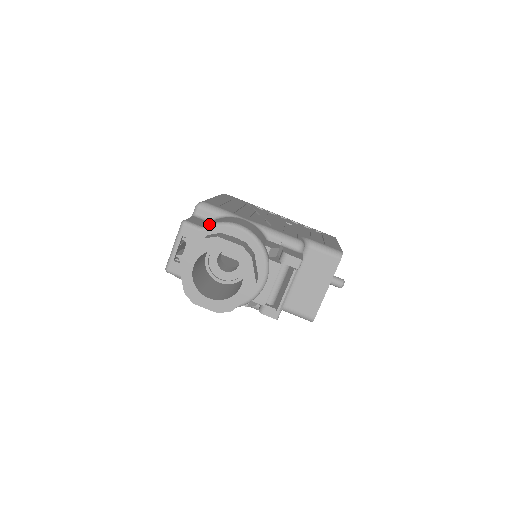
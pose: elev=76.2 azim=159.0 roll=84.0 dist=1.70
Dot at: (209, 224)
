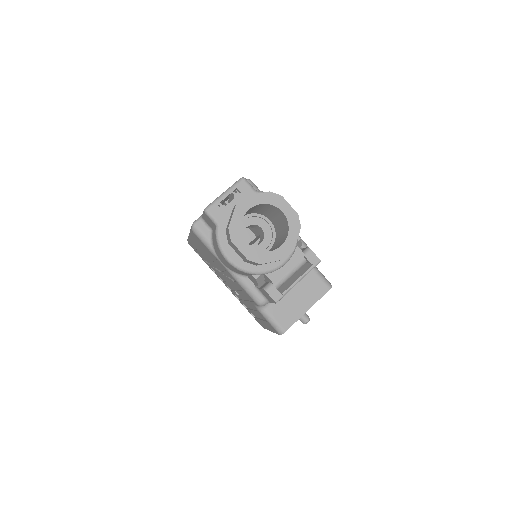
Dot at: occluded
